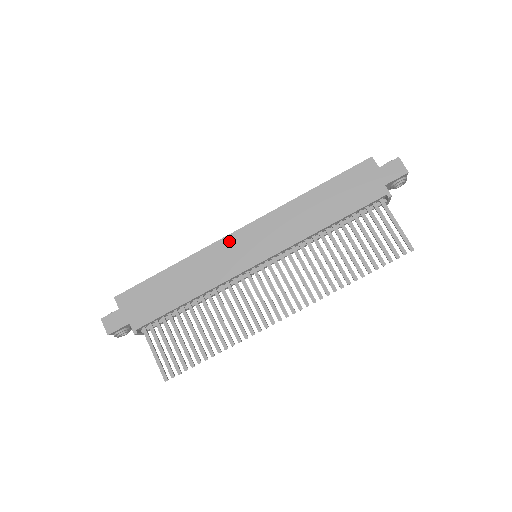
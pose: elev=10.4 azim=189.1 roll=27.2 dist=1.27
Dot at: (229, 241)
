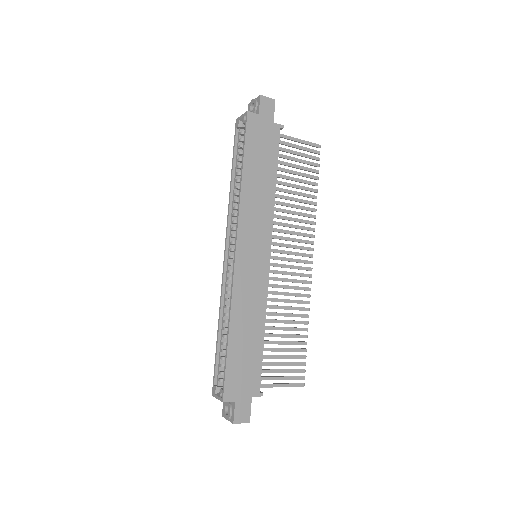
Dot at: (240, 269)
